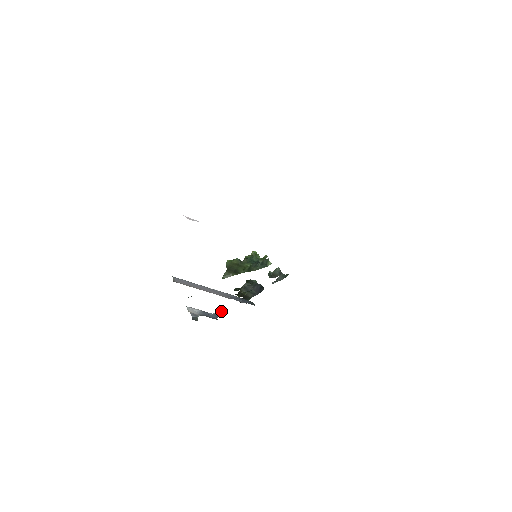
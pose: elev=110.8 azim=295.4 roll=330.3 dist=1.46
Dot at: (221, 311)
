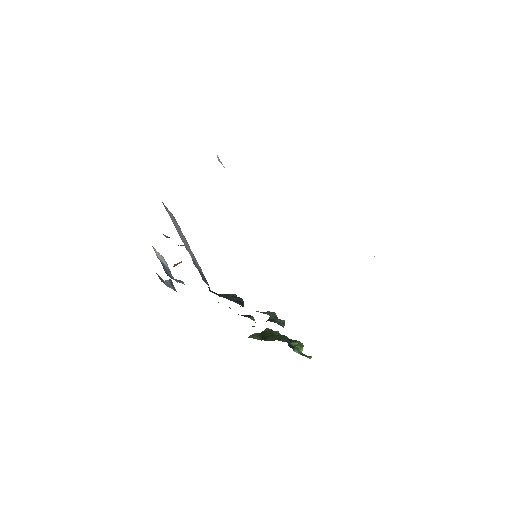
Dot at: (182, 281)
